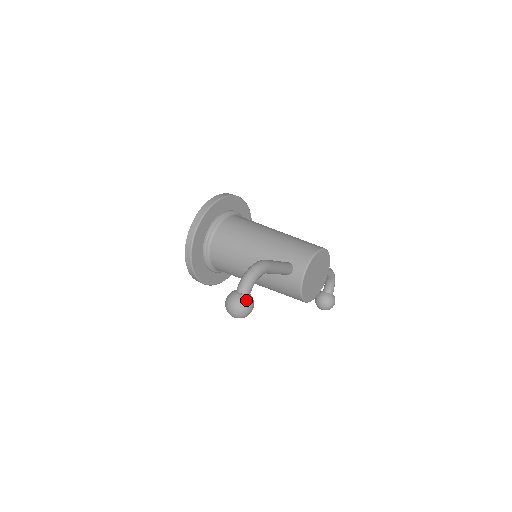
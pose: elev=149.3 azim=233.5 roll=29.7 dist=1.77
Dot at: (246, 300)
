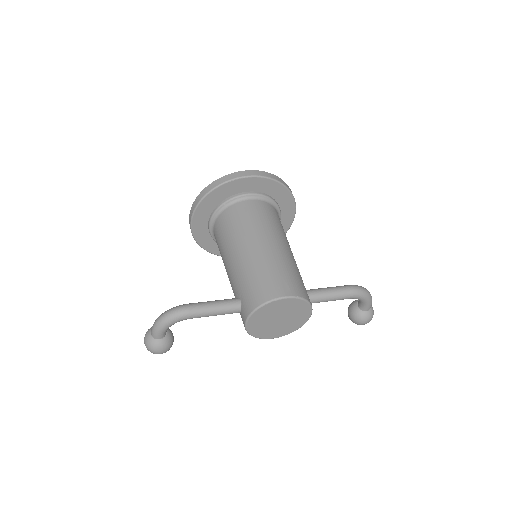
Dot at: (153, 344)
